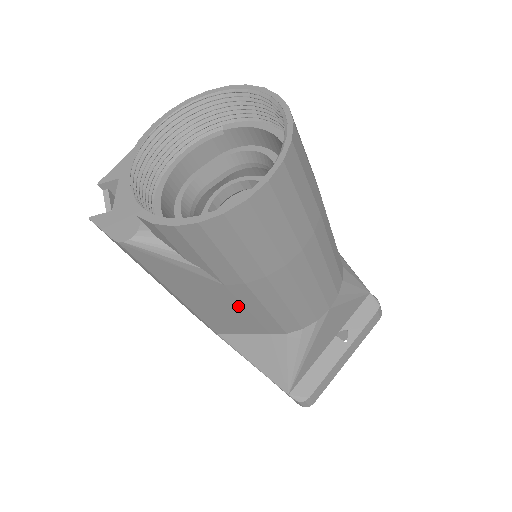
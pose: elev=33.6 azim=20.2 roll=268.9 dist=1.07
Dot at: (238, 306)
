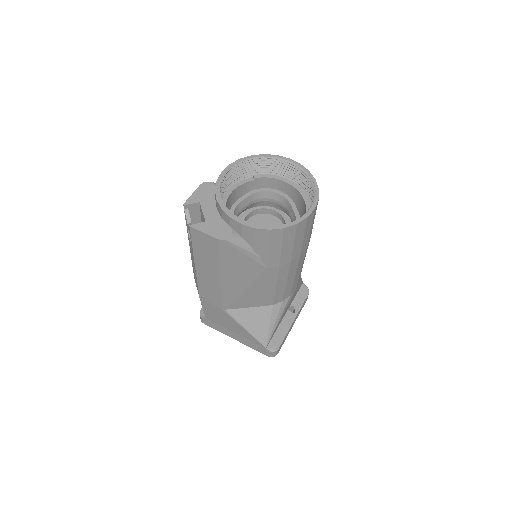
Dot at: (261, 284)
